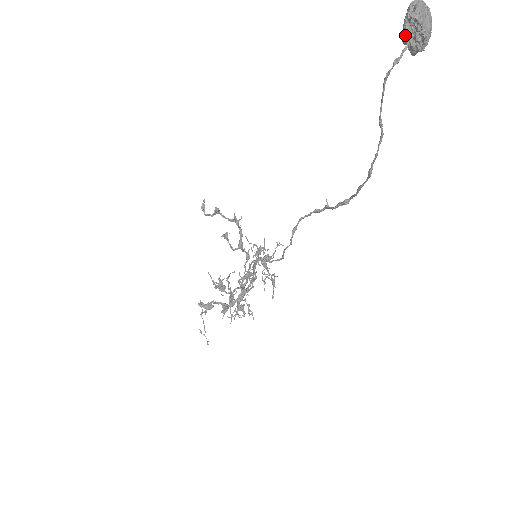
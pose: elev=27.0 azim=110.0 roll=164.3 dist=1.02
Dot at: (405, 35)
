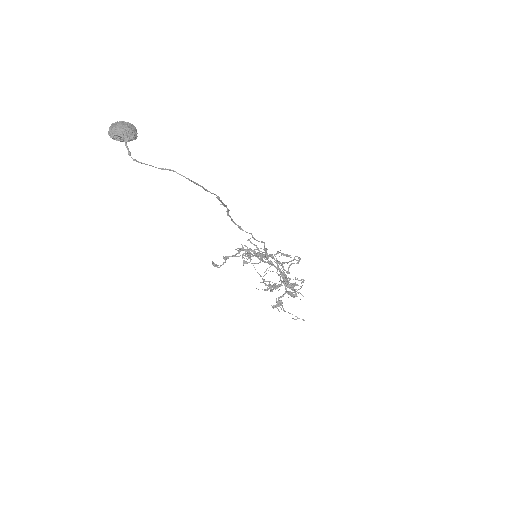
Dot at: occluded
